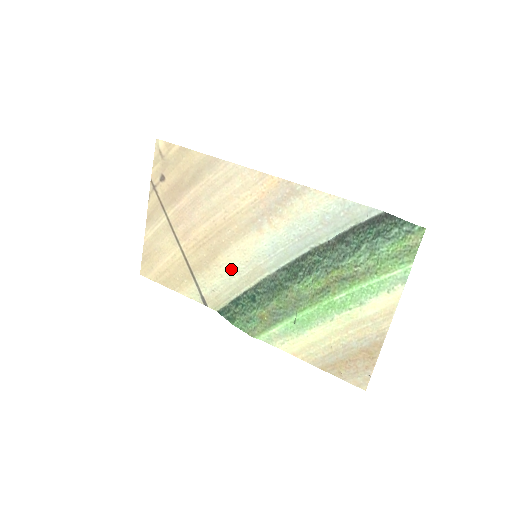
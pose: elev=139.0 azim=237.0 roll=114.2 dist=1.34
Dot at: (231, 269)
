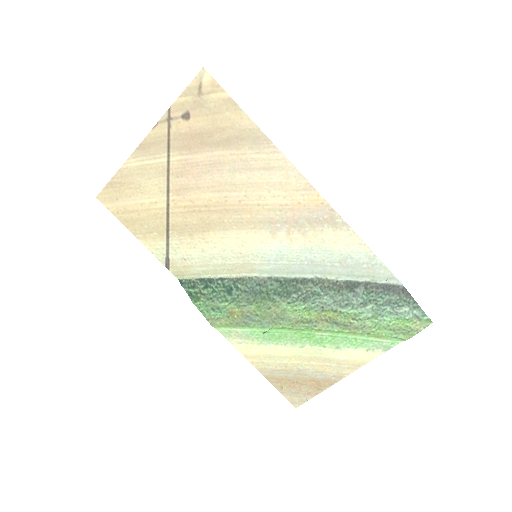
Dot at: (218, 251)
